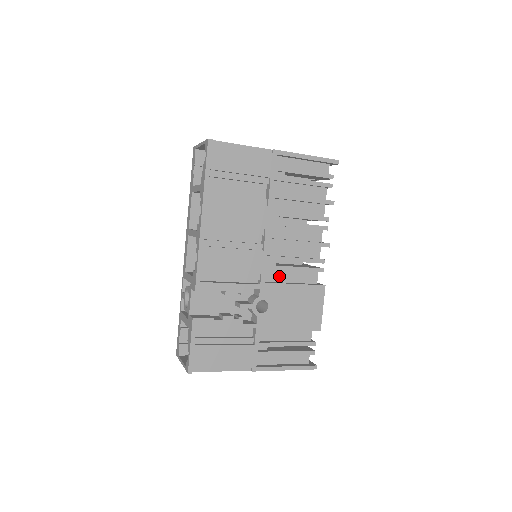
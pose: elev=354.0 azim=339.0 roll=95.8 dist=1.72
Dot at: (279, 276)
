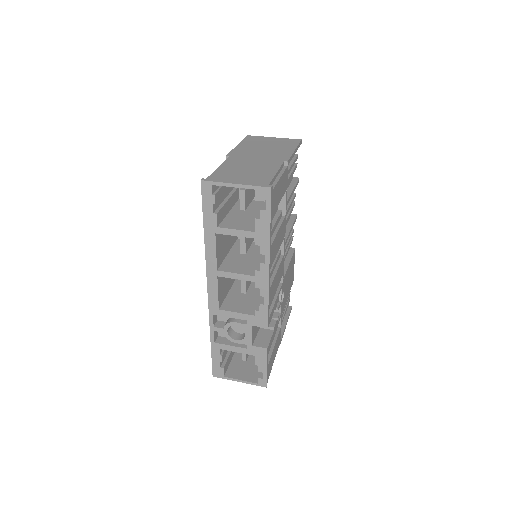
Dot at: occluded
